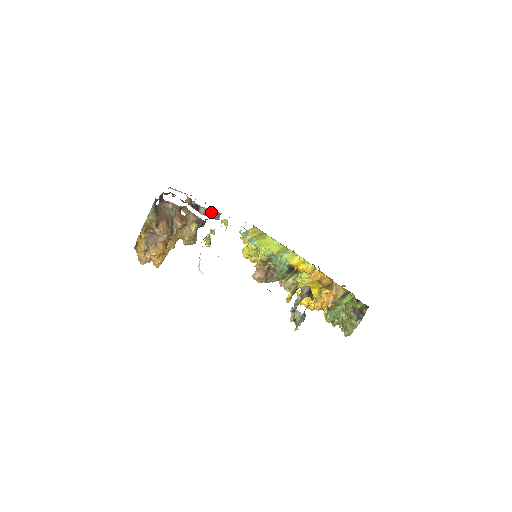
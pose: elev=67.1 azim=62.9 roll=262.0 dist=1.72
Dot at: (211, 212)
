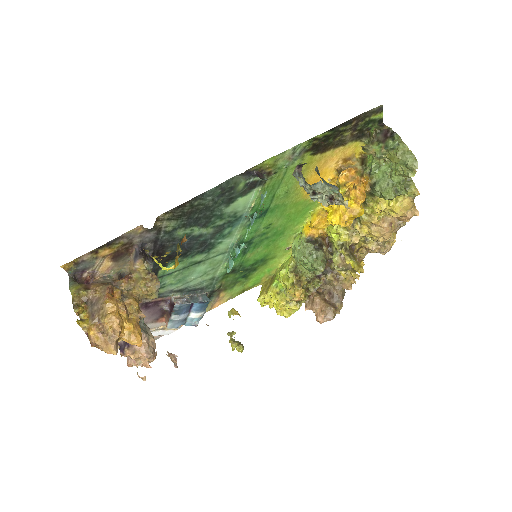
Dot at: (191, 298)
